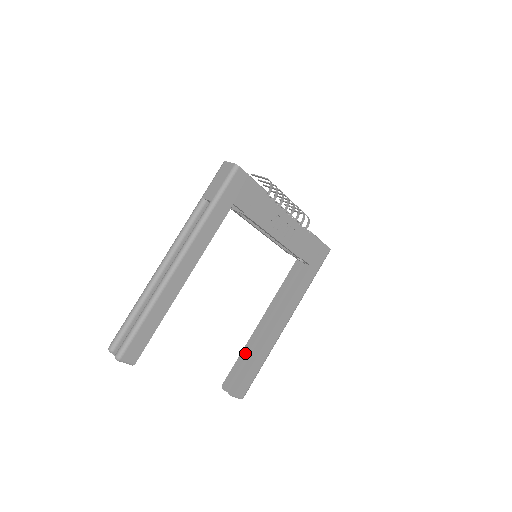
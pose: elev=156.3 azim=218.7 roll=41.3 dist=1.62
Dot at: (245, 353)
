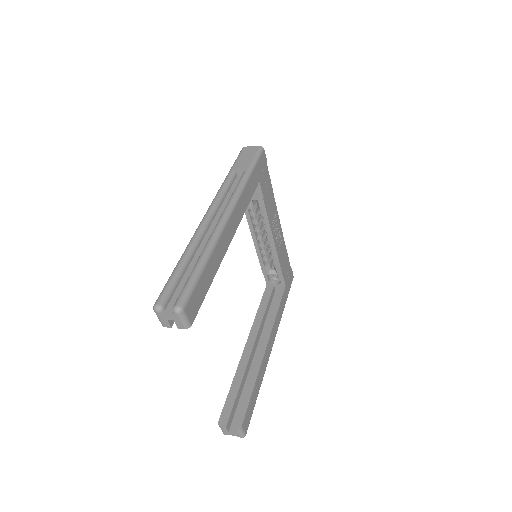
Dot at: (239, 379)
